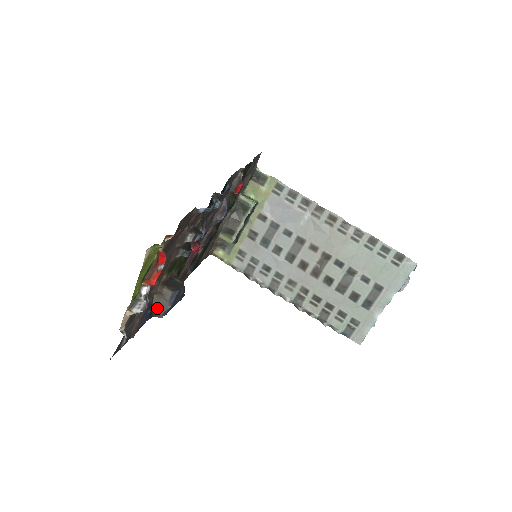
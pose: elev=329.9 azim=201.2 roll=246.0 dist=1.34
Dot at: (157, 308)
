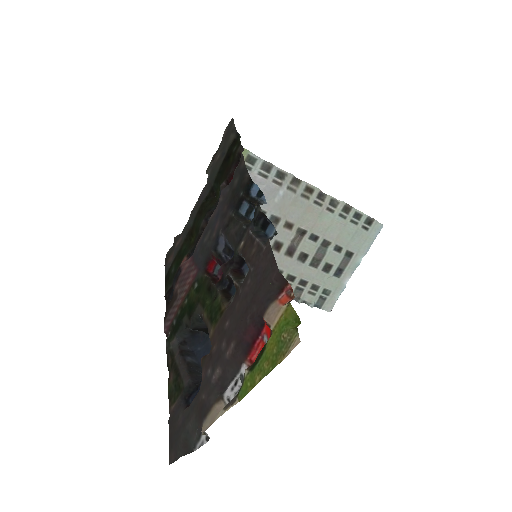
Dot at: occluded
